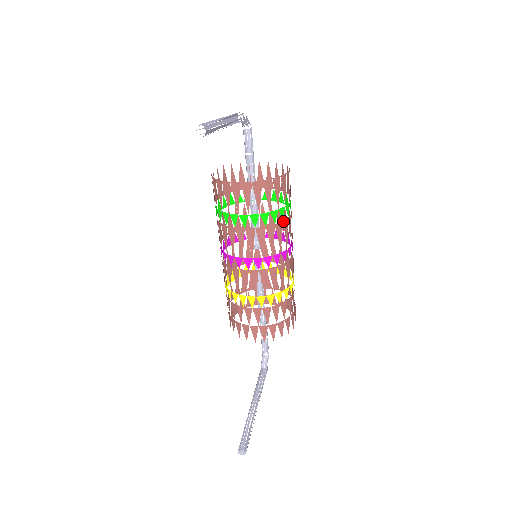
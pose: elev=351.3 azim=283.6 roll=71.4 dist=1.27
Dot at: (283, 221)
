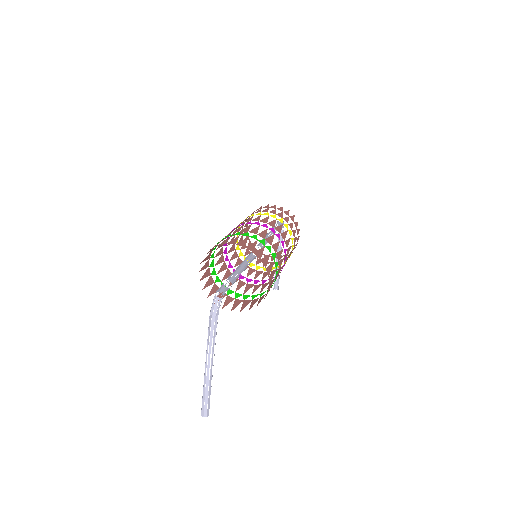
Dot at: occluded
